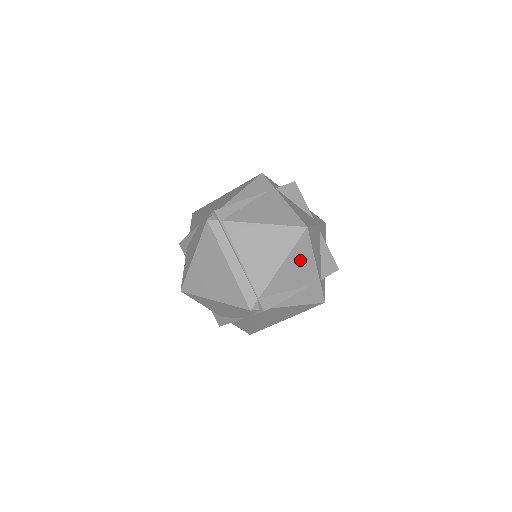
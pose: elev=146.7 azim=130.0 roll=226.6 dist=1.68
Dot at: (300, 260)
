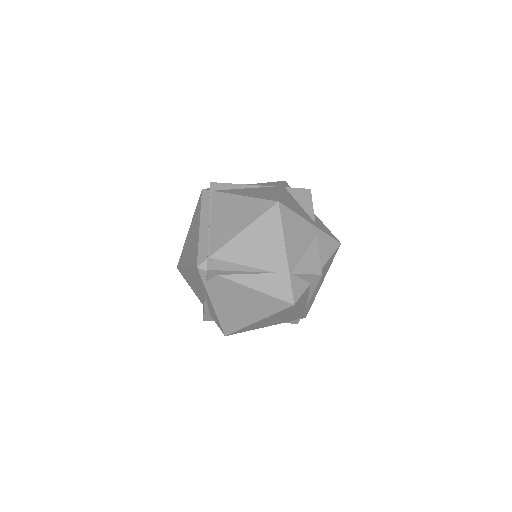
Dot at: (265, 236)
